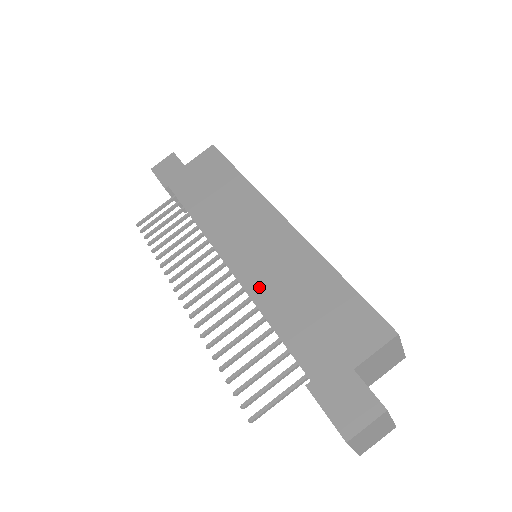
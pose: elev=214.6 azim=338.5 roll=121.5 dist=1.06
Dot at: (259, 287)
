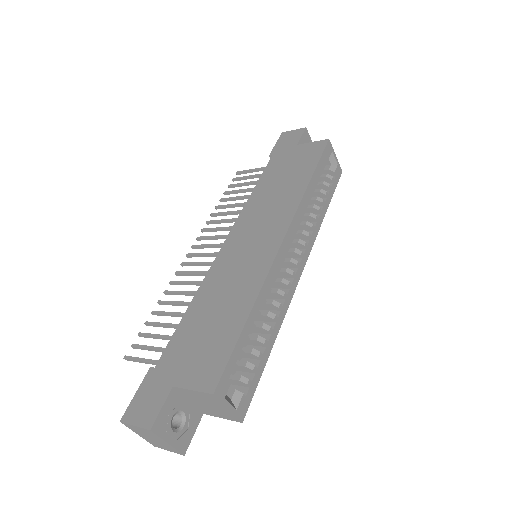
Dot at: (213, 279)
